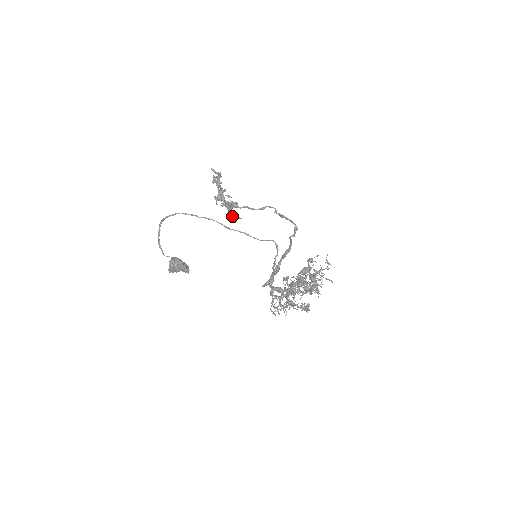
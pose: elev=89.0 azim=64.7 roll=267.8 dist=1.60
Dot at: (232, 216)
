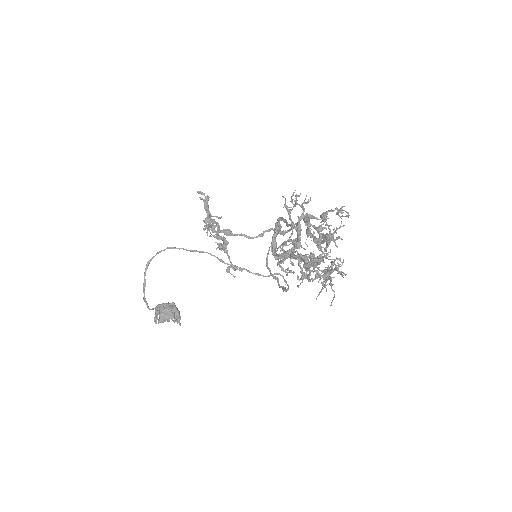
Dot at: occluded
